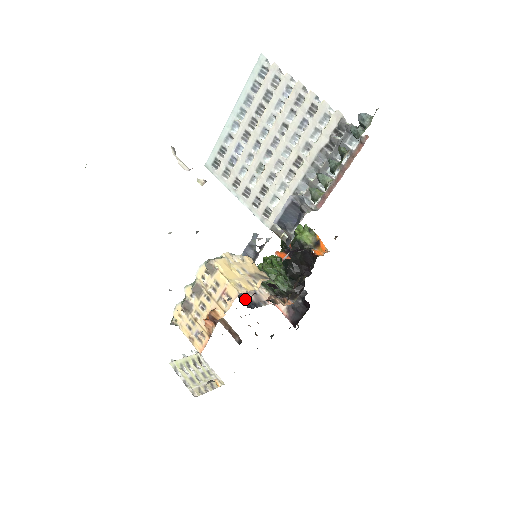
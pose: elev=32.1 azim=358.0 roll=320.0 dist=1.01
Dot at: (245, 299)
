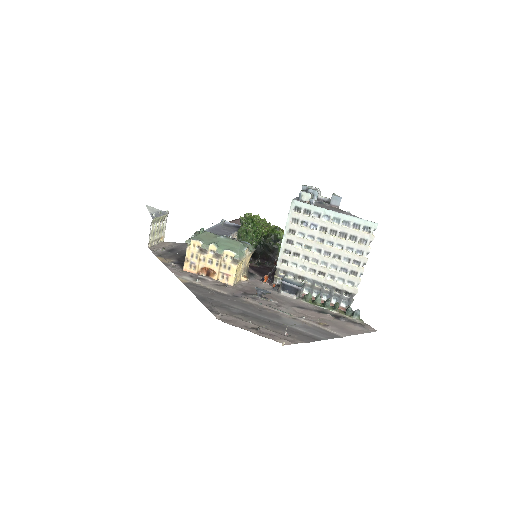
Dot at: occluded
